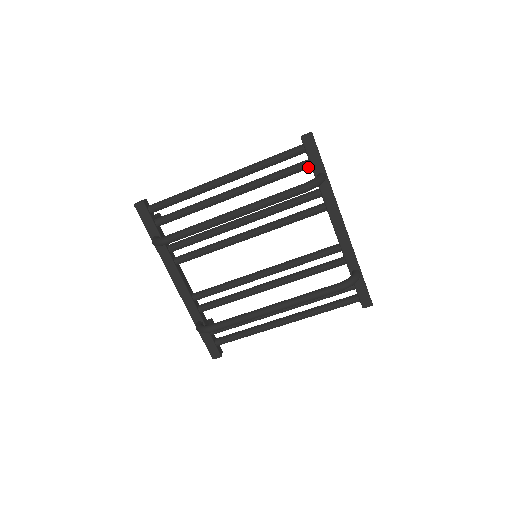
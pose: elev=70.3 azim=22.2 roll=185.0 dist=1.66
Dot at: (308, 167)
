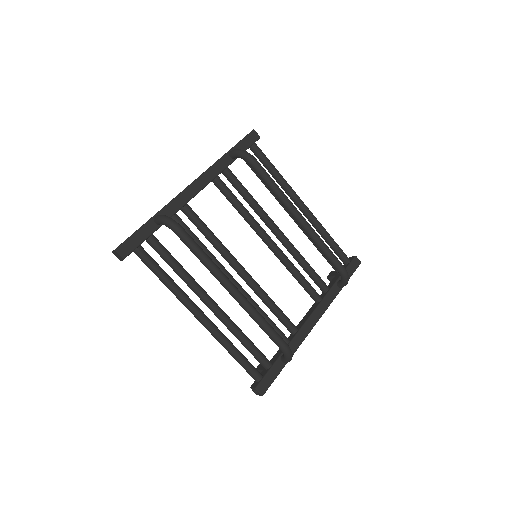
Dot at: occluded
